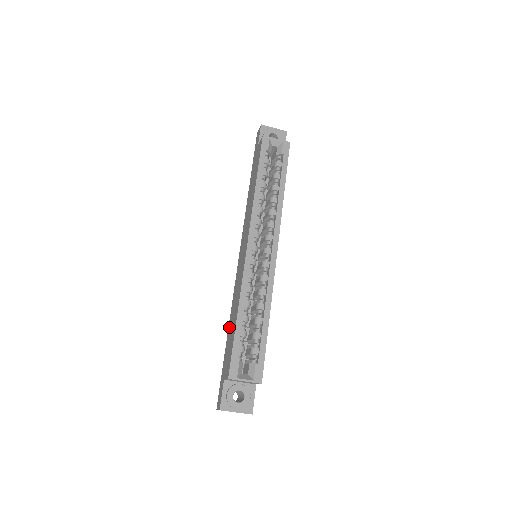
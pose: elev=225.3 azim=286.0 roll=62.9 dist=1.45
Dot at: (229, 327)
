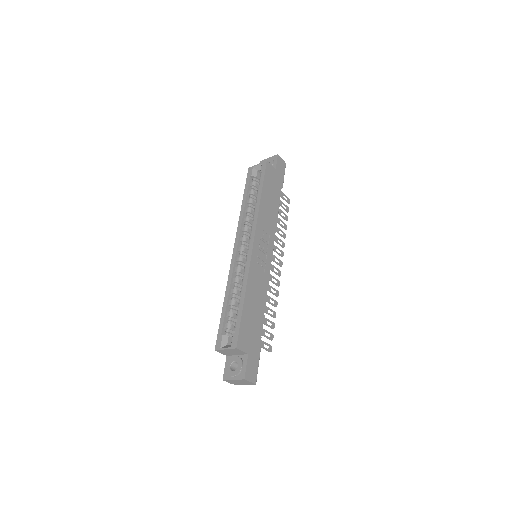
Dot at: occluded
